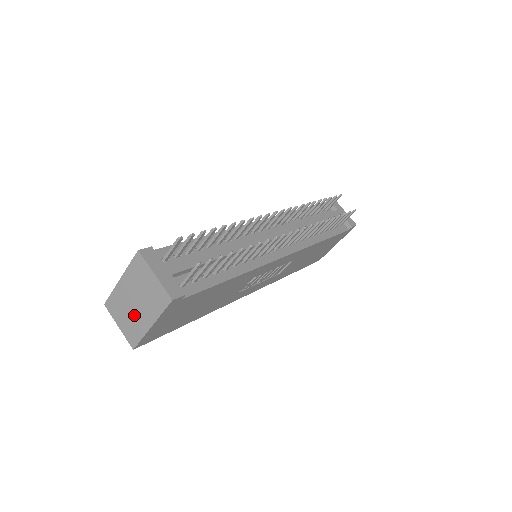
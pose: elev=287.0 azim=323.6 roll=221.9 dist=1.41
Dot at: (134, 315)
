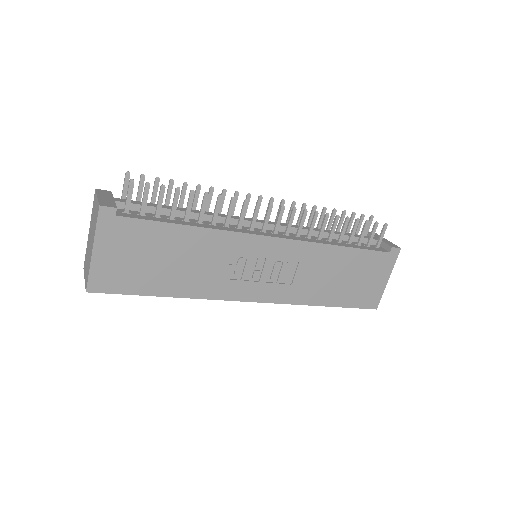
Dot at: (89, 253)
